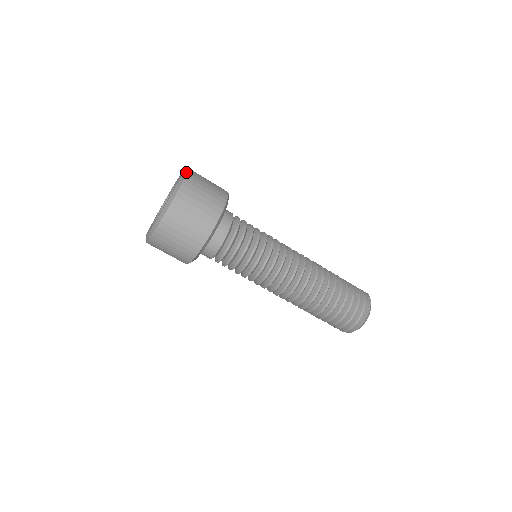
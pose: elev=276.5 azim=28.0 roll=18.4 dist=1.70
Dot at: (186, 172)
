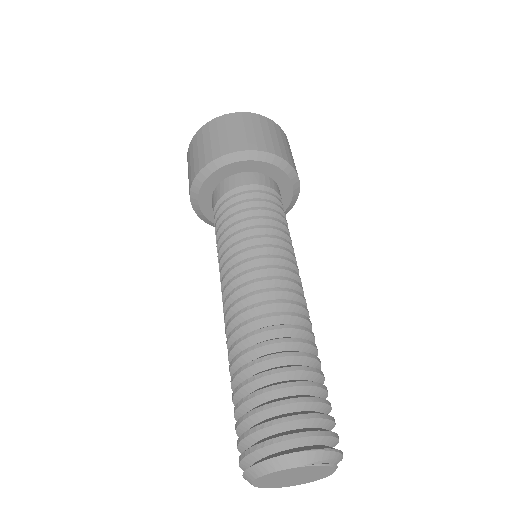
Dot at: (278, 126)
